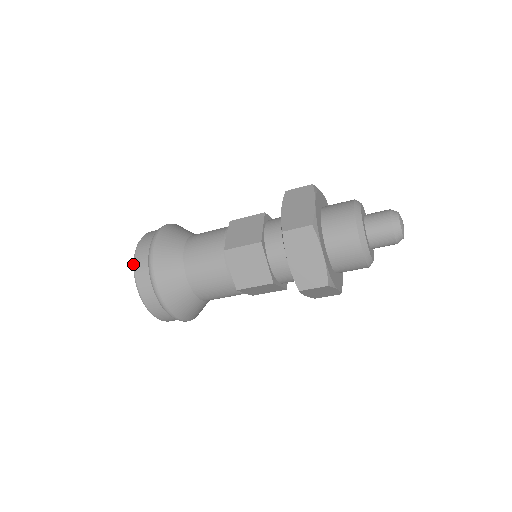
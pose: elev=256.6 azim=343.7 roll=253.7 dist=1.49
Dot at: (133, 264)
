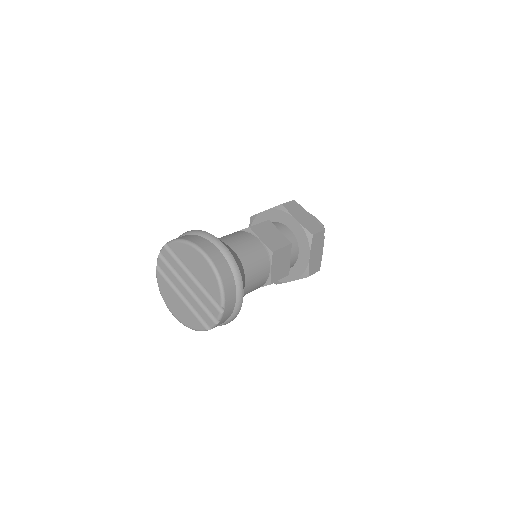
Dot at: (184, 240)
